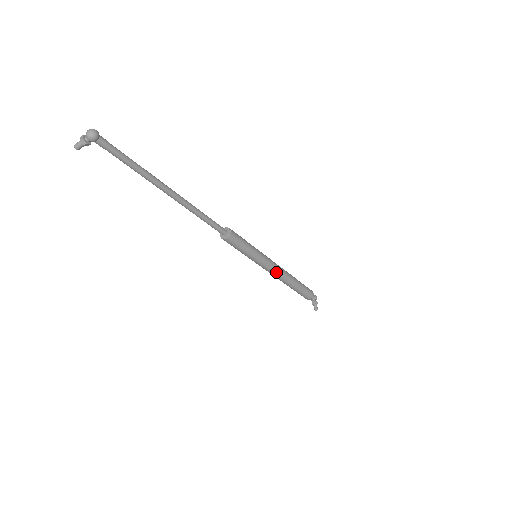
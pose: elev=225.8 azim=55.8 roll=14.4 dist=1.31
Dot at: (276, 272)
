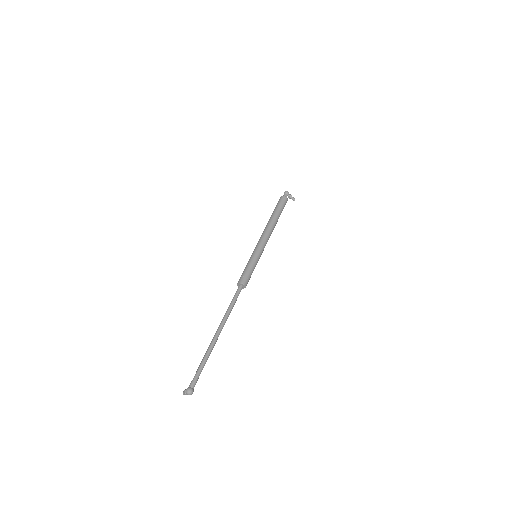
Dot at: occluded
